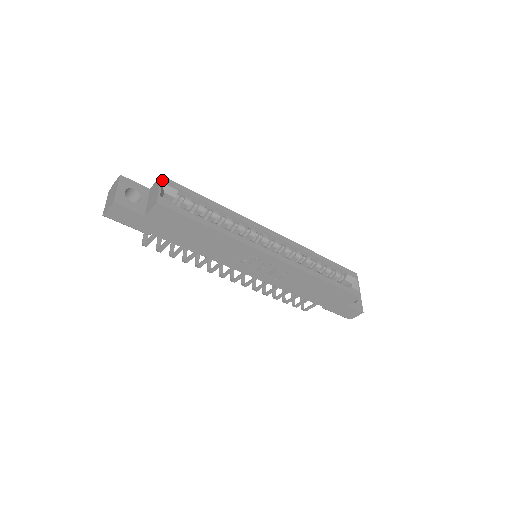
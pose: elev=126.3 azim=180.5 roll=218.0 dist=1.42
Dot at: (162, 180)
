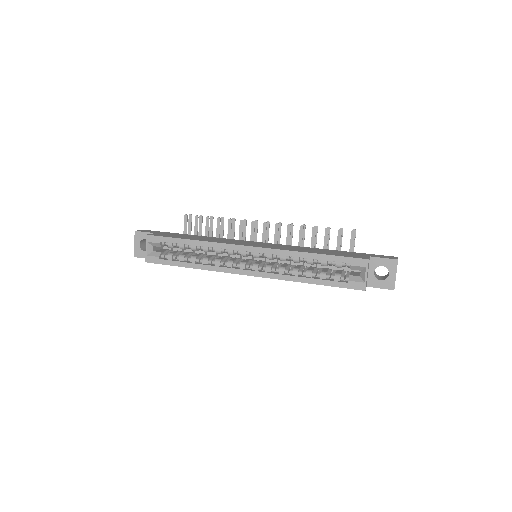
Dot at: (147, 239)
